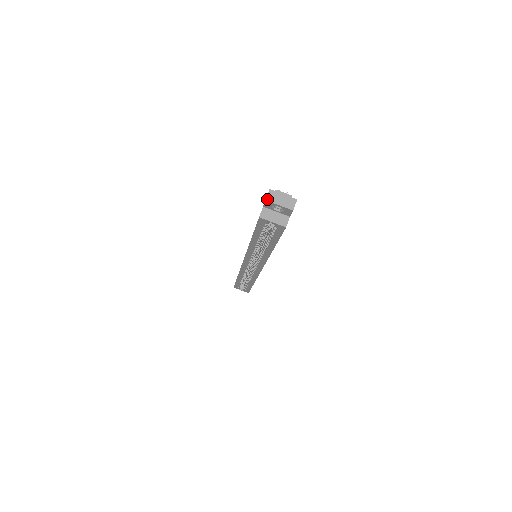
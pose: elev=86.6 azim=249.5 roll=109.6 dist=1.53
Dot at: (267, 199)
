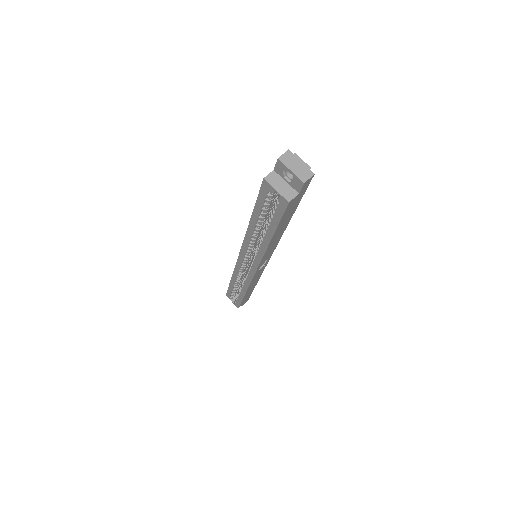
Dot at: (280, 158)
